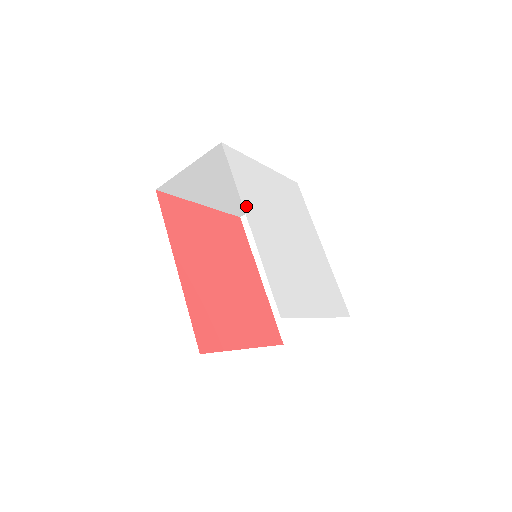
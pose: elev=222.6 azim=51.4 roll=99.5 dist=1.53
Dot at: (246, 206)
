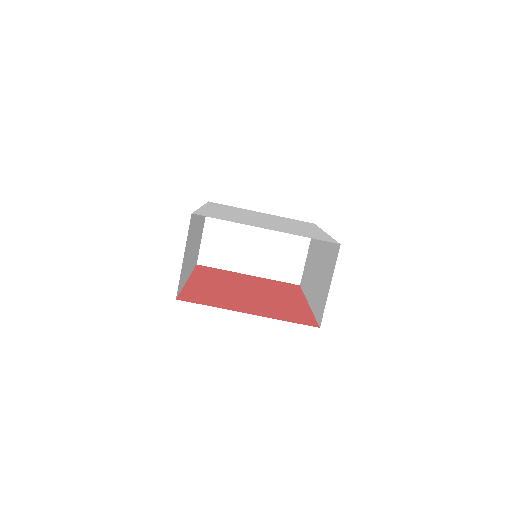
Dot at: (208, 206)
